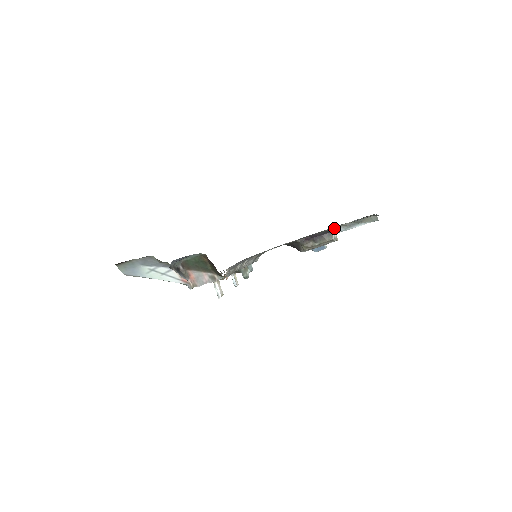
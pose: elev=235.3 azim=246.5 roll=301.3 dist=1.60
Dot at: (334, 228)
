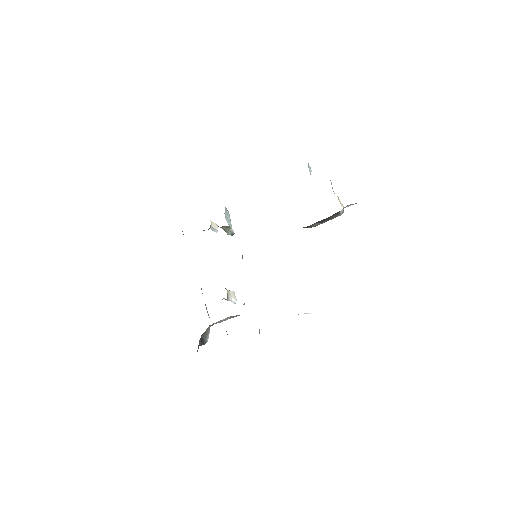
Dot at: occluded
